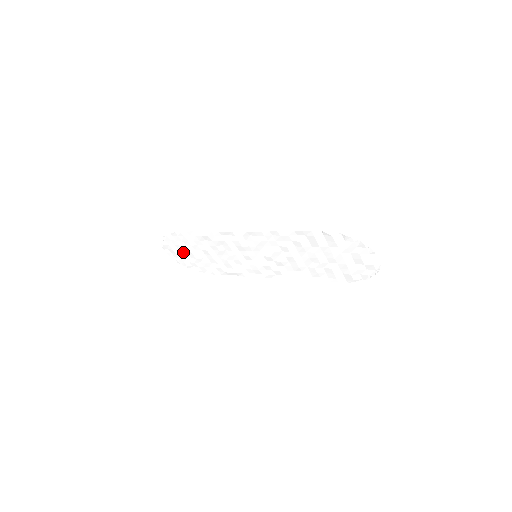
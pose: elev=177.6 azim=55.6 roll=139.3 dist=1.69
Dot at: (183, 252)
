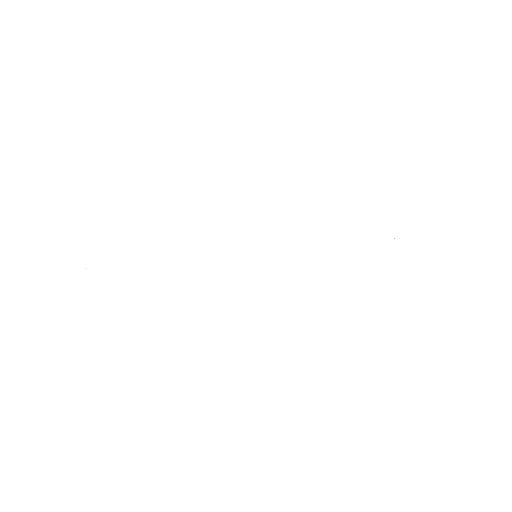
Dot at: occluded
